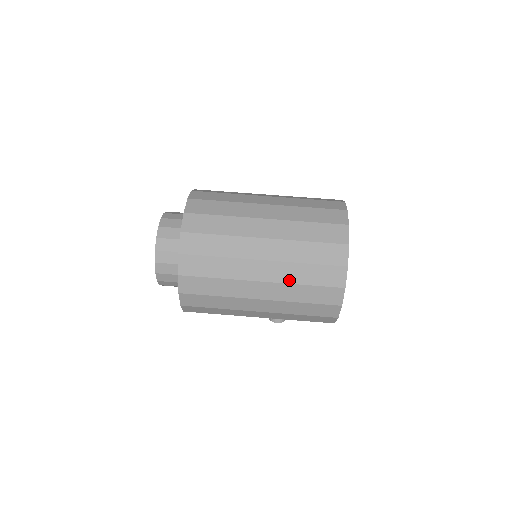
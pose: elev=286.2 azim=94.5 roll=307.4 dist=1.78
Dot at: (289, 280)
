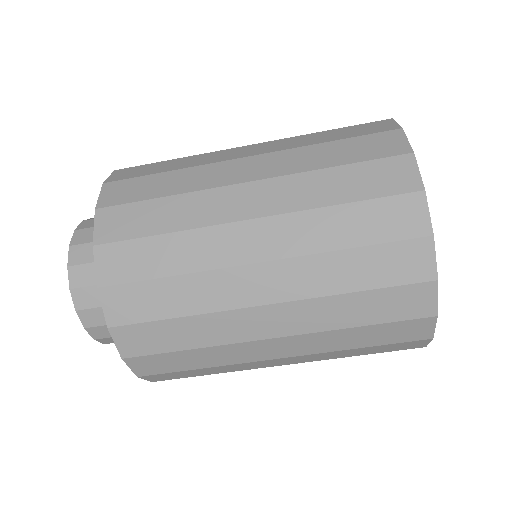
Dot at: occluded
